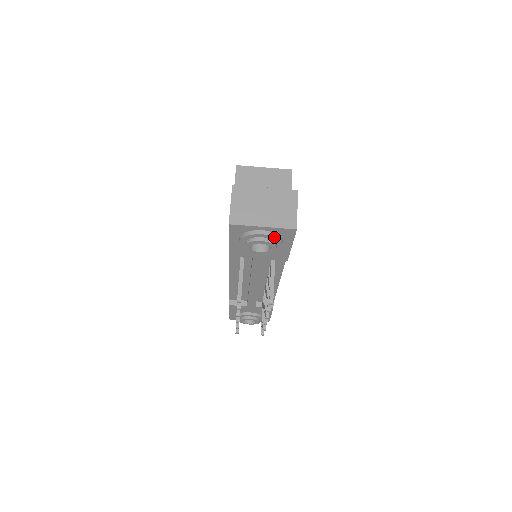
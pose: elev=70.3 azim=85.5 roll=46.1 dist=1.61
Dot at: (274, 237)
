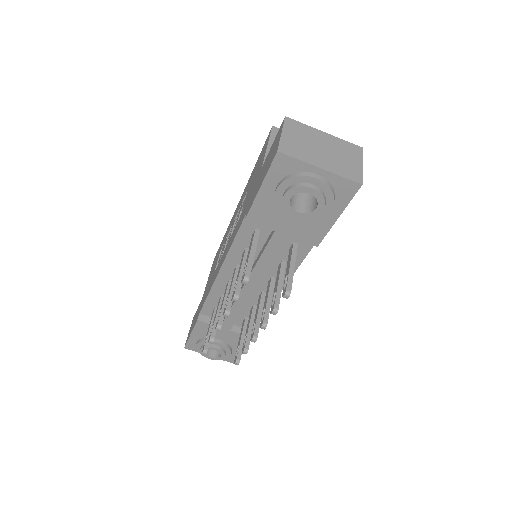
Dot at: (329, 188)
